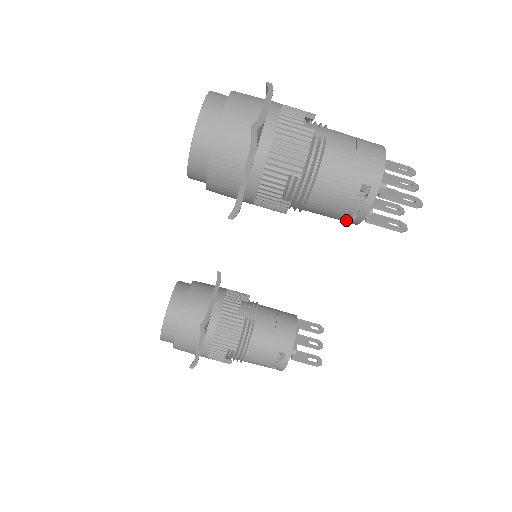
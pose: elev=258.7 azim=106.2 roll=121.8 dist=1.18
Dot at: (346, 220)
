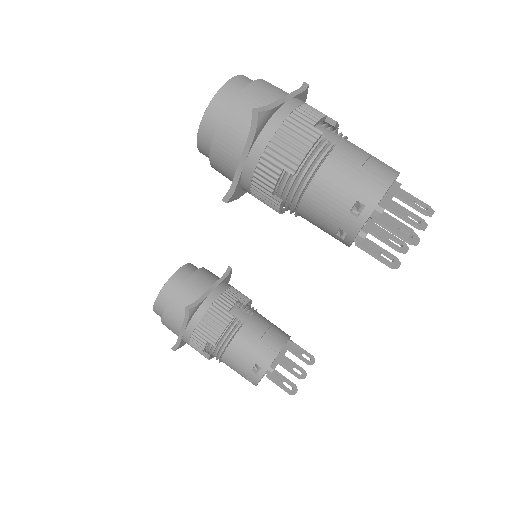
Dot at: (337, 238)
